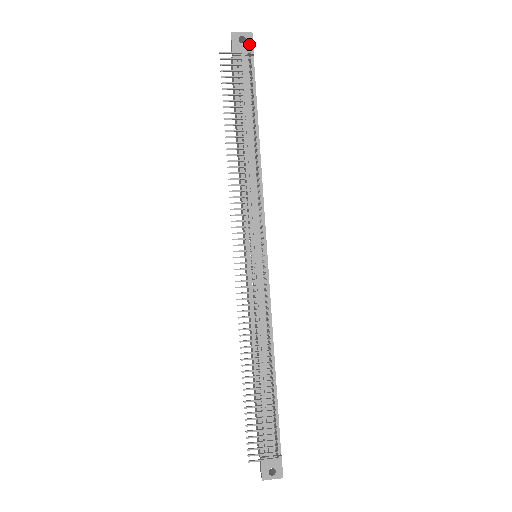
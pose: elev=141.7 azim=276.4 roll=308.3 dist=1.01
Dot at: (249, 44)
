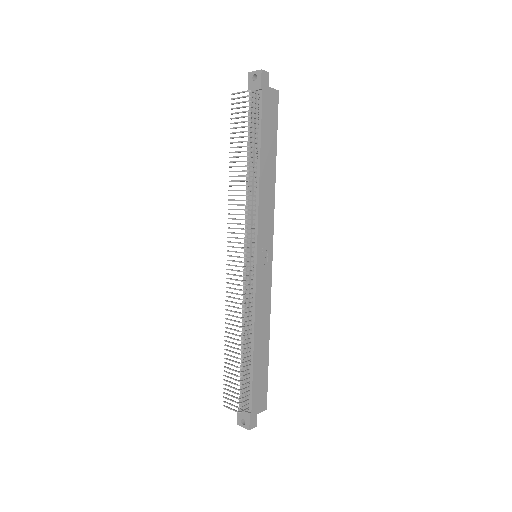
Dot at: (259, 81)
